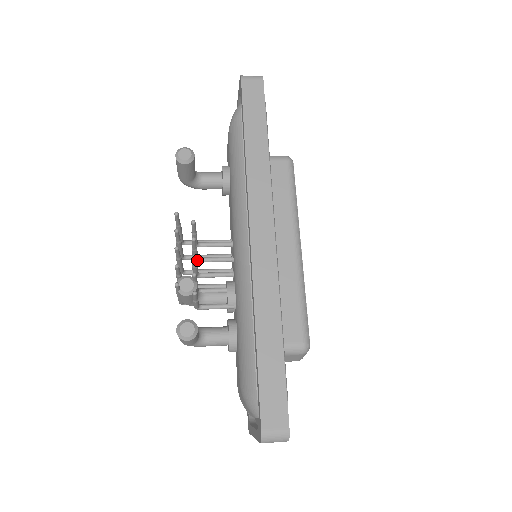
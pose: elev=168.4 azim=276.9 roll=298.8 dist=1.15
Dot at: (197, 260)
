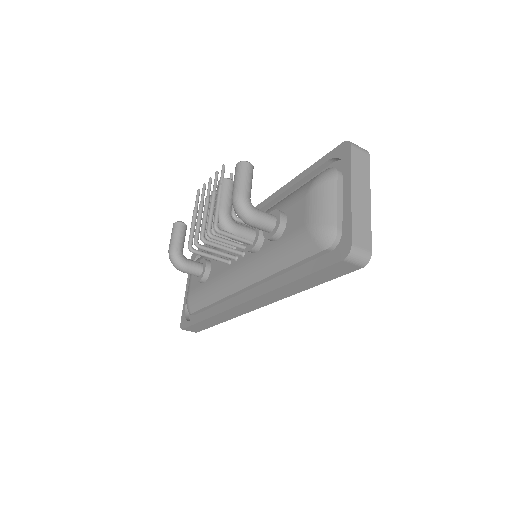
Dot at: (214, 230)
